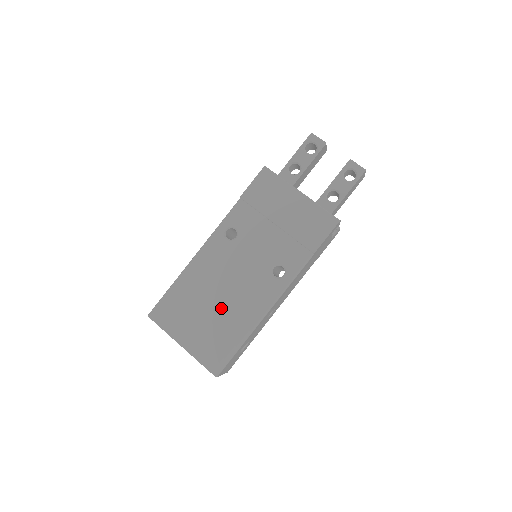
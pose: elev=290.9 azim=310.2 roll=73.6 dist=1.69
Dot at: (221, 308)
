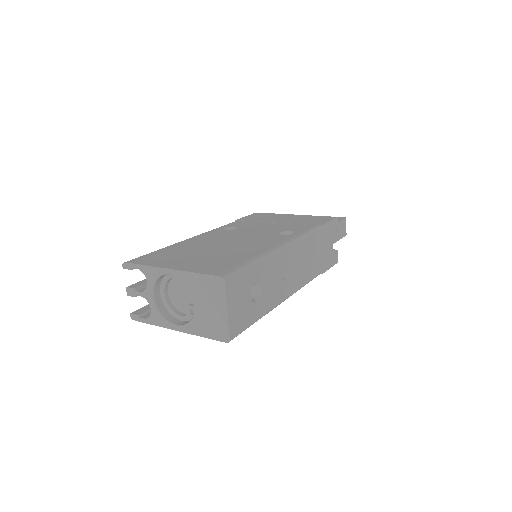
Dot at: (224, 249)
